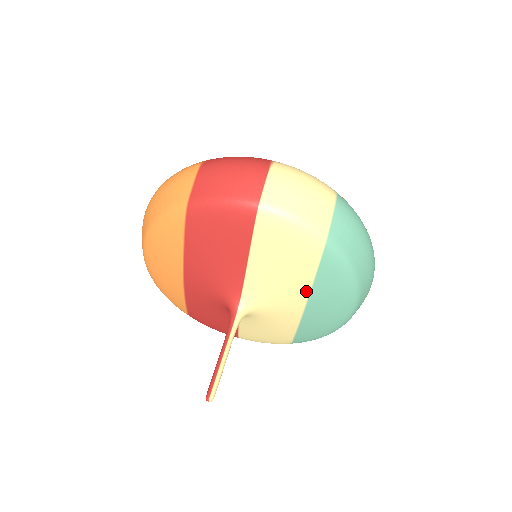
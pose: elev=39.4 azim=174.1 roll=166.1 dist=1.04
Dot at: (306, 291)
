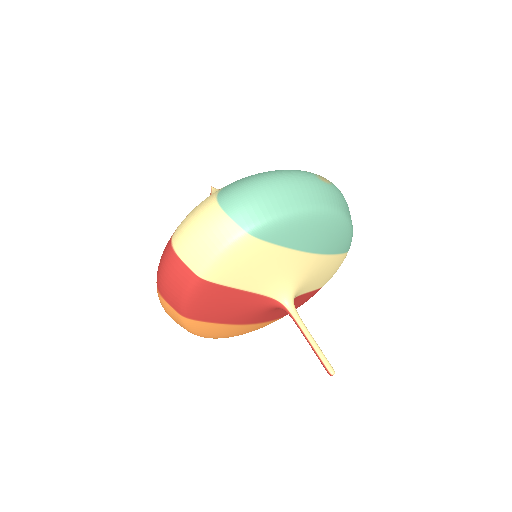
Dot at: (291, 253)
